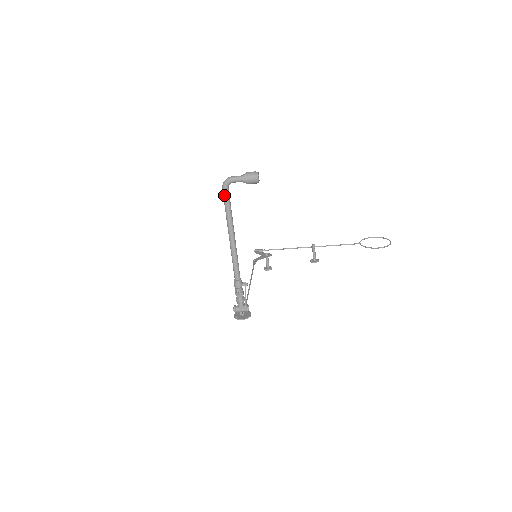
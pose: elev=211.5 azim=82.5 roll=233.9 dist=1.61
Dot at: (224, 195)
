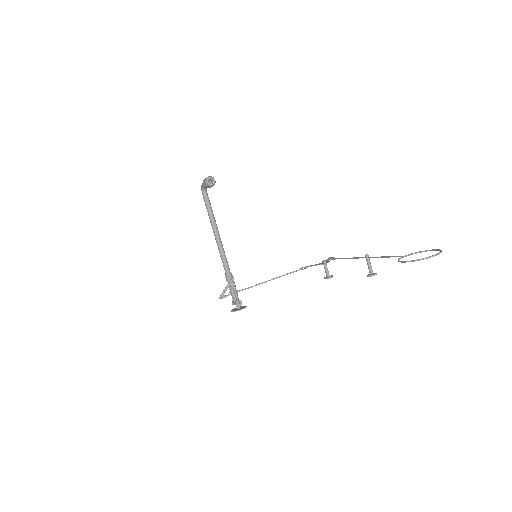
Dot at: (204, 199)
